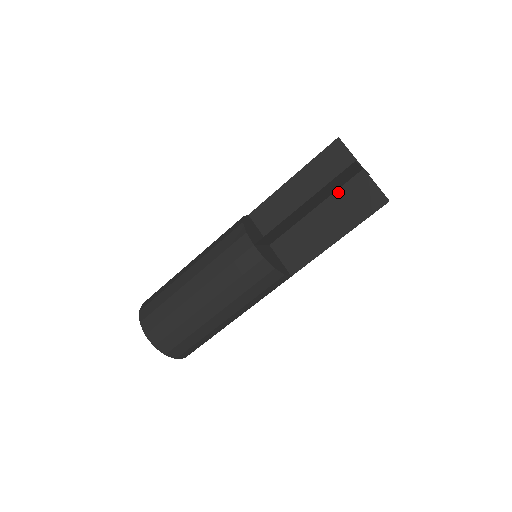
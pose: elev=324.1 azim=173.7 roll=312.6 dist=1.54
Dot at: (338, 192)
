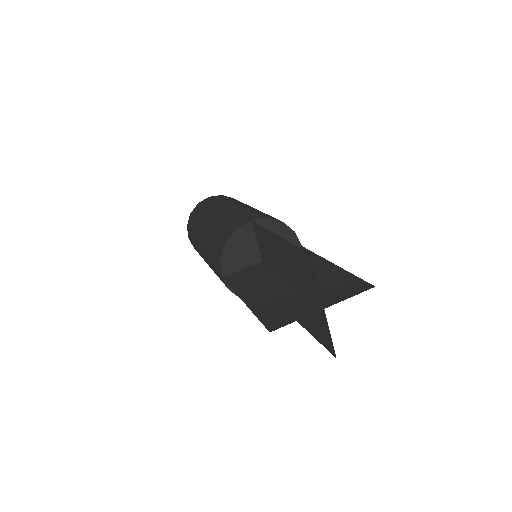
Dot at: occluded
